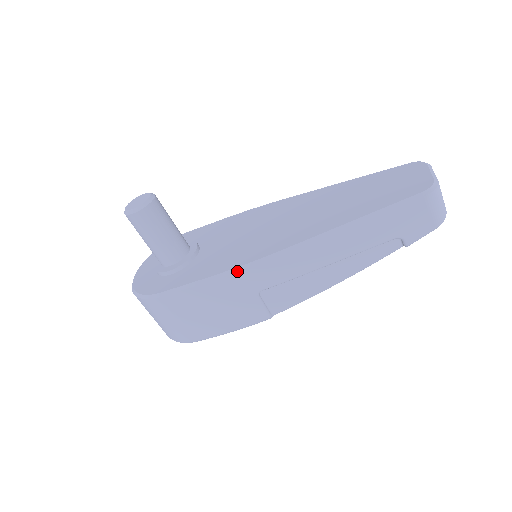
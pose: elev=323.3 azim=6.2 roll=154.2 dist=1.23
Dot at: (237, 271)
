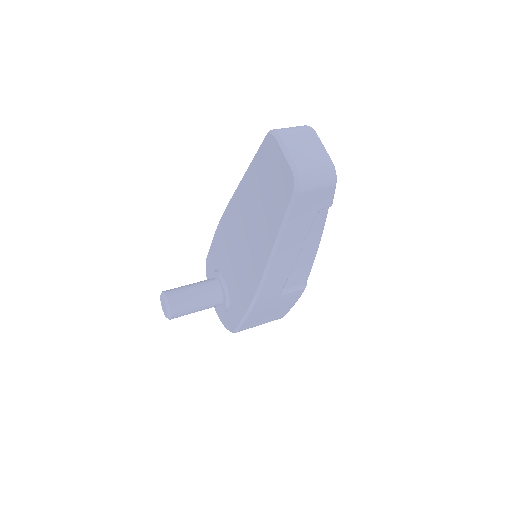
Dot at: (254, 304)
